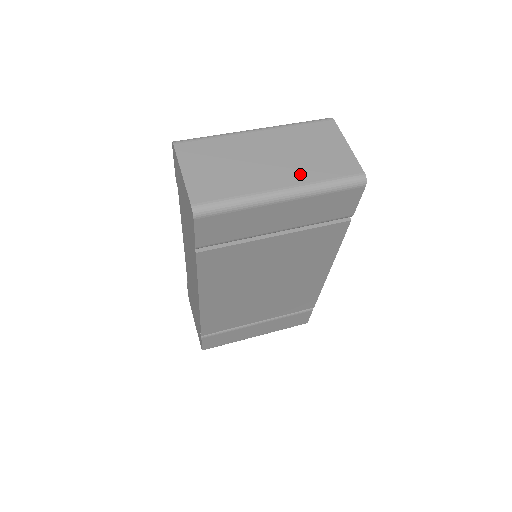
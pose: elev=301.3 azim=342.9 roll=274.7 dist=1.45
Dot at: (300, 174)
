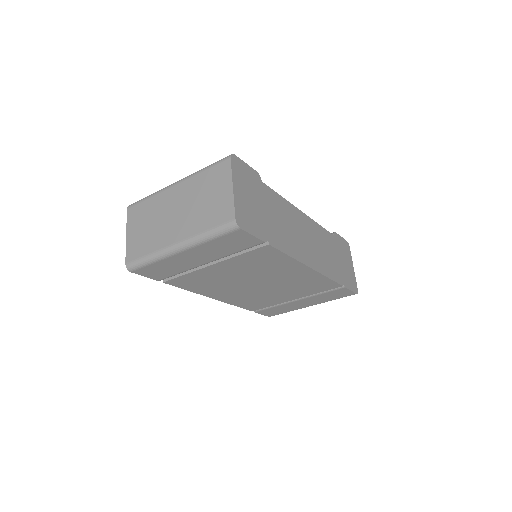
Dot at: (190, 227)
